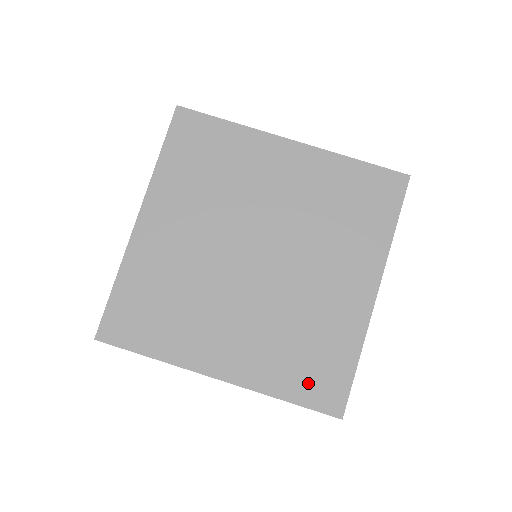
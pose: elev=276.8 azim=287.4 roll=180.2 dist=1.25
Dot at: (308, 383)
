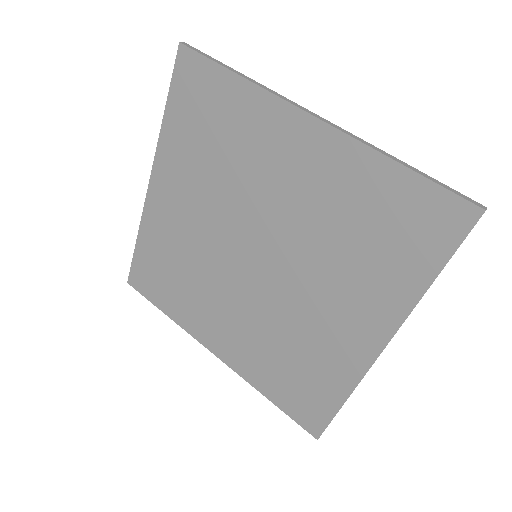
Dot at: (290, 396)
